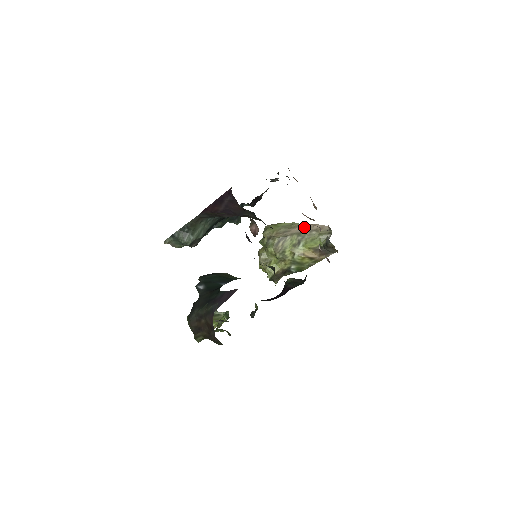
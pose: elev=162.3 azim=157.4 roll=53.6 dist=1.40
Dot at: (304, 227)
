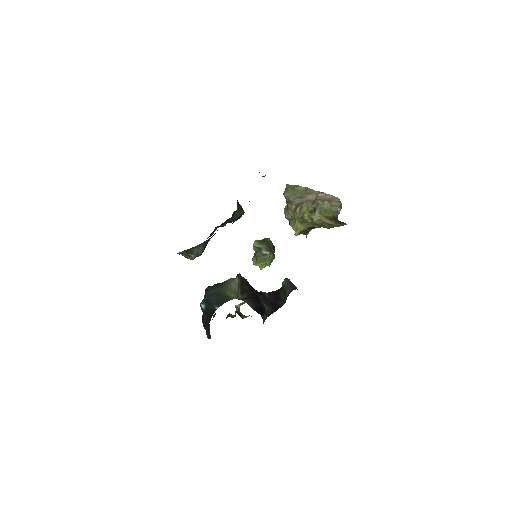
Dot at: (317, 196)
